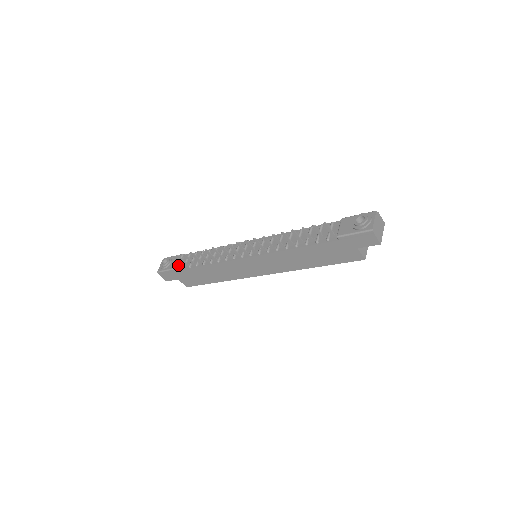
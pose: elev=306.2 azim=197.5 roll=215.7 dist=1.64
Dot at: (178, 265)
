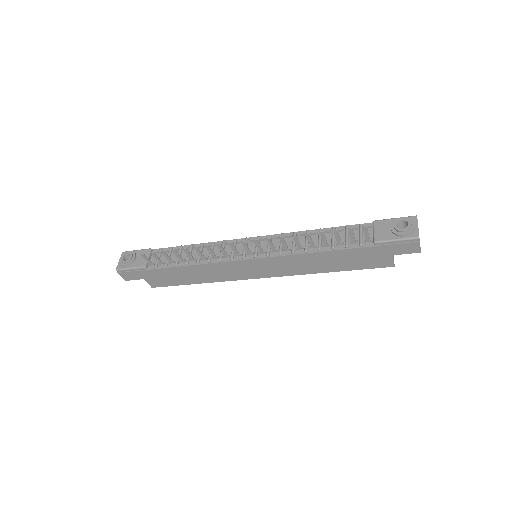
Dot at: (148, 263)
